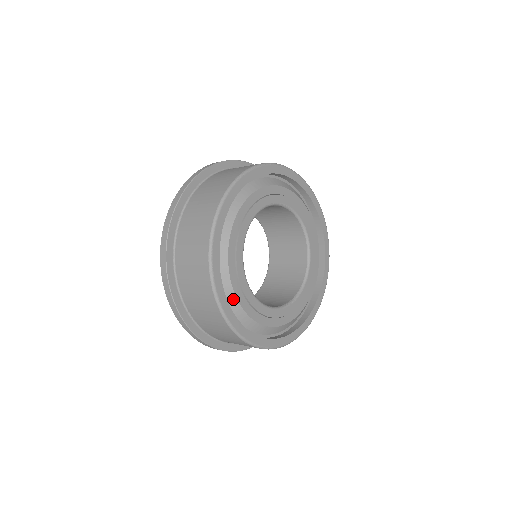
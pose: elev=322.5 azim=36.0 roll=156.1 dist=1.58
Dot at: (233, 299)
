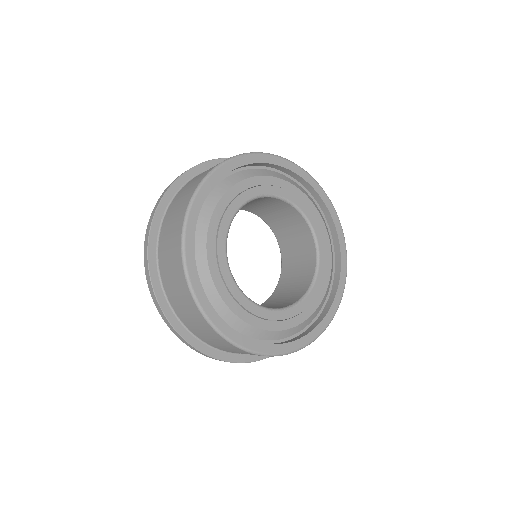
Dot at: (206, 272)
